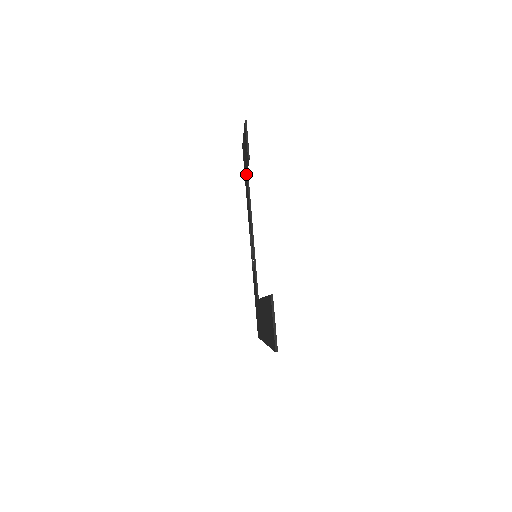
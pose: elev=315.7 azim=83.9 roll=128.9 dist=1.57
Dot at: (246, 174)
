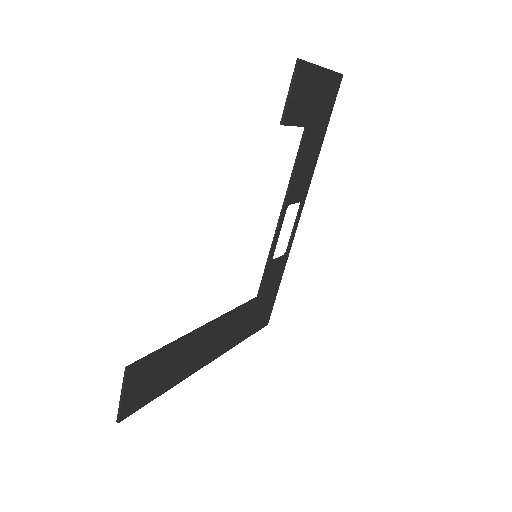
Dot at: (305, 132)
